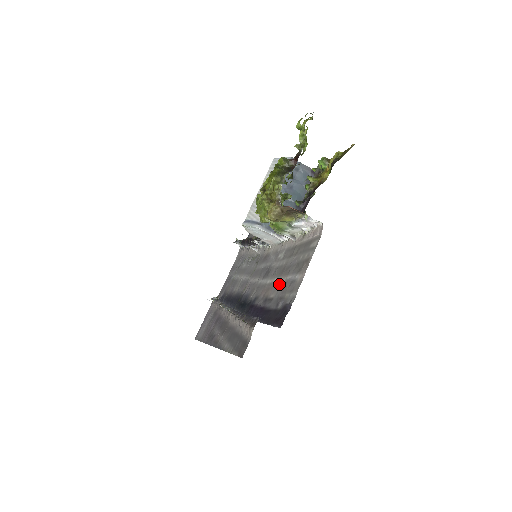
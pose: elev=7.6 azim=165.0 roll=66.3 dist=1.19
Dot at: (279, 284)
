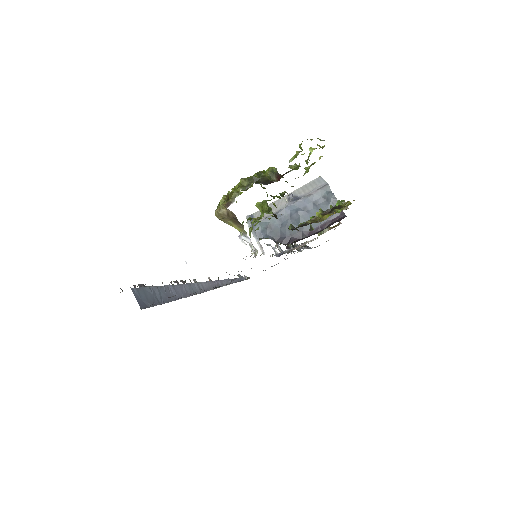
Dot at: occluded
